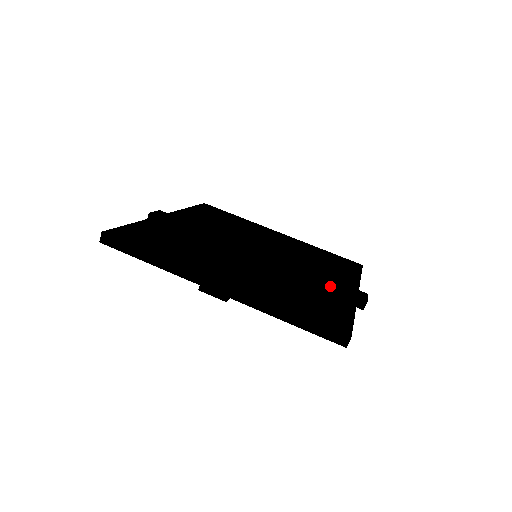
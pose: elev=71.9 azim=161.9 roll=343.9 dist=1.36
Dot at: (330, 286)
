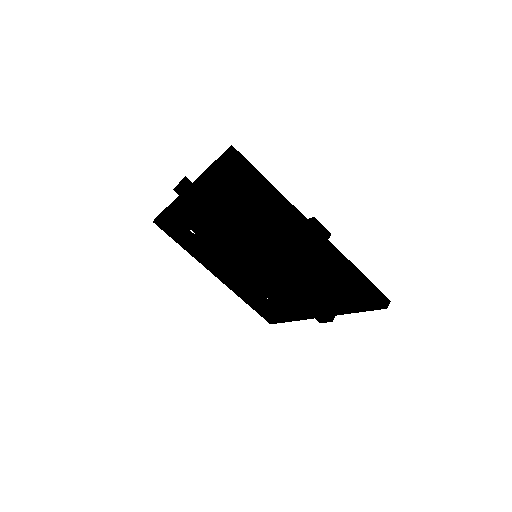
Dot at: occluded
